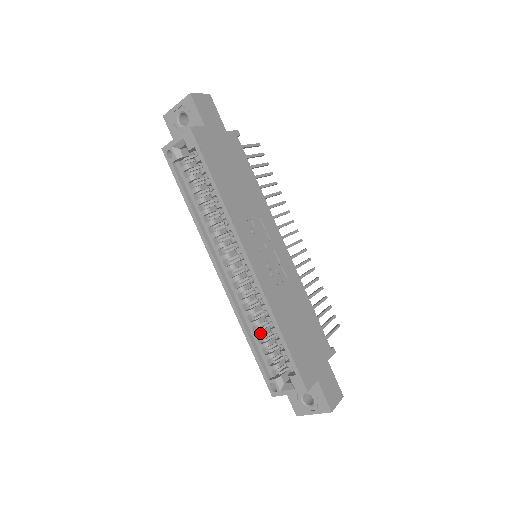
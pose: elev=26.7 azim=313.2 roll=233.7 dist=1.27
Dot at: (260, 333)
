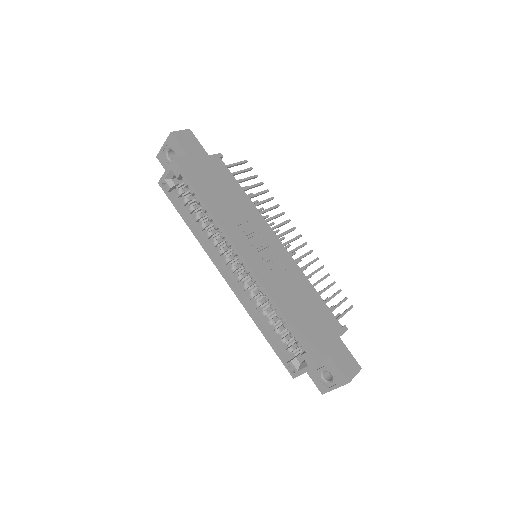
Dot at: (270, 322)
